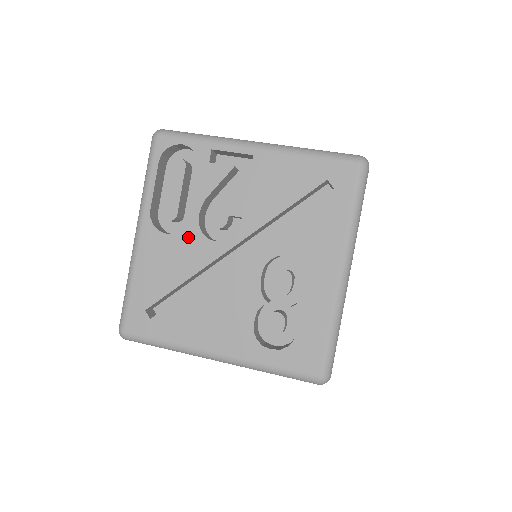
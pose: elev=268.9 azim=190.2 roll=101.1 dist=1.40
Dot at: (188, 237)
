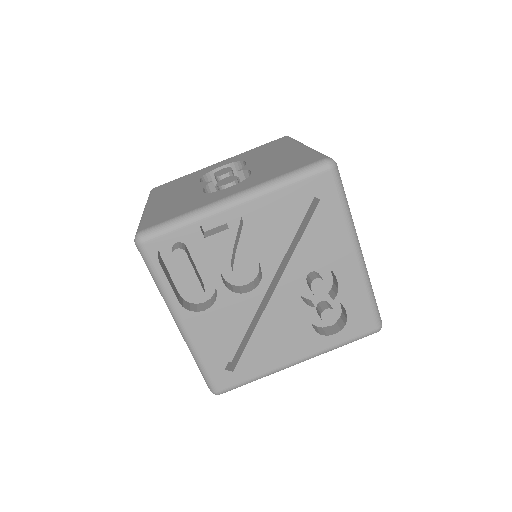
Dot at: (225, 302)
